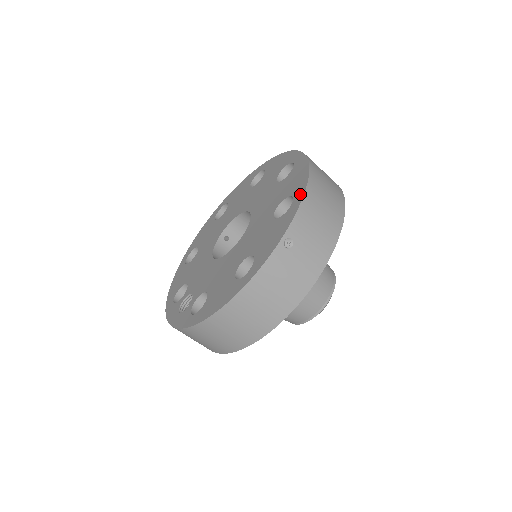
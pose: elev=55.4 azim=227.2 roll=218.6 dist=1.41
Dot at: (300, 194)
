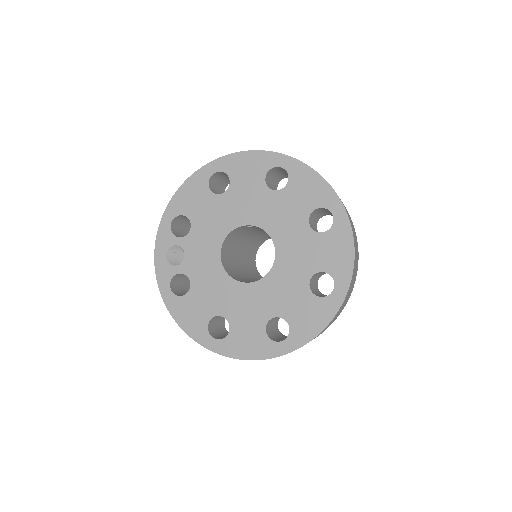
Dot at: (290, 347)
